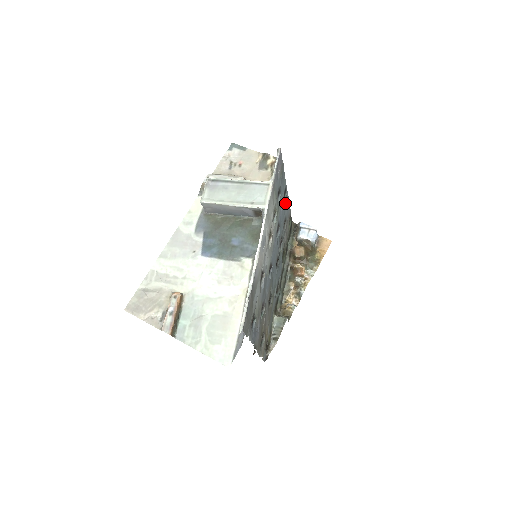
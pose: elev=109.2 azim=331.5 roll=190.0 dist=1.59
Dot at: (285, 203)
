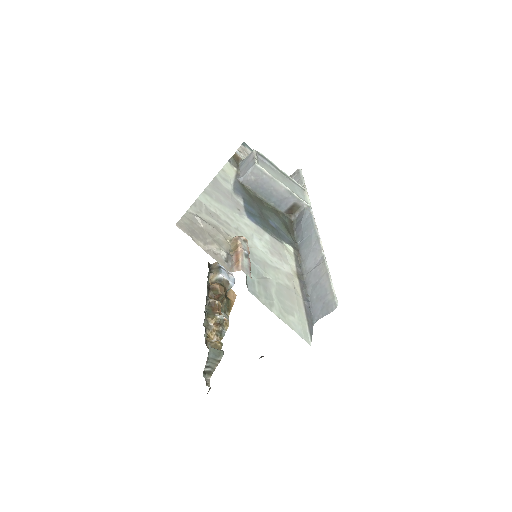
Dot at: occluded
